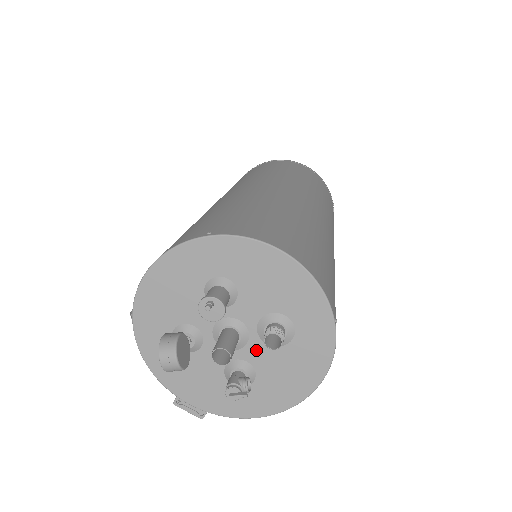
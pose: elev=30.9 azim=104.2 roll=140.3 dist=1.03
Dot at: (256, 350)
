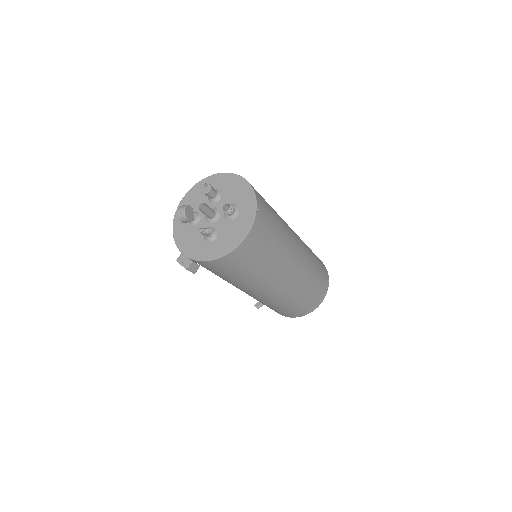
Dot at: (221, 223)
